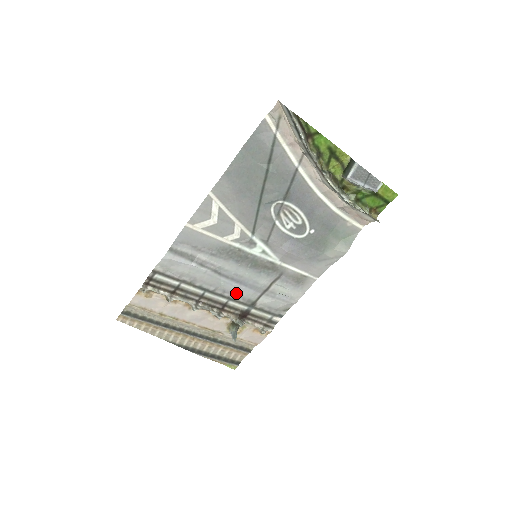
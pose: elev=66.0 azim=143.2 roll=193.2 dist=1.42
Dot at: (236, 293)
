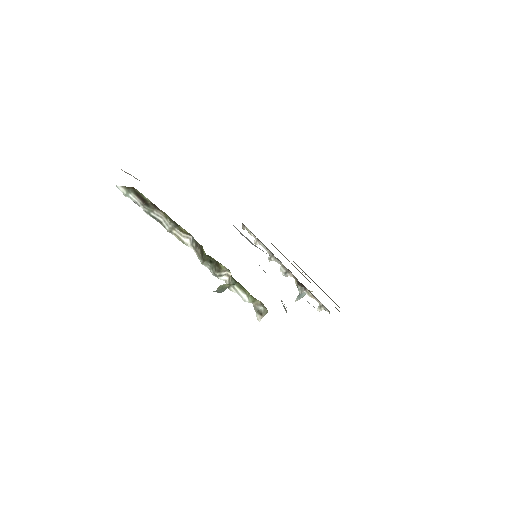
Dot at: occluded
